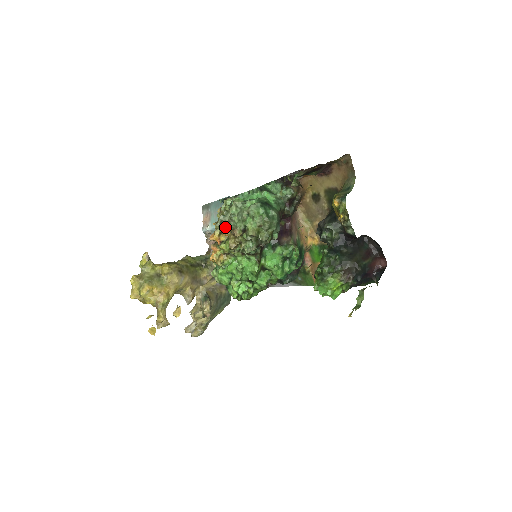
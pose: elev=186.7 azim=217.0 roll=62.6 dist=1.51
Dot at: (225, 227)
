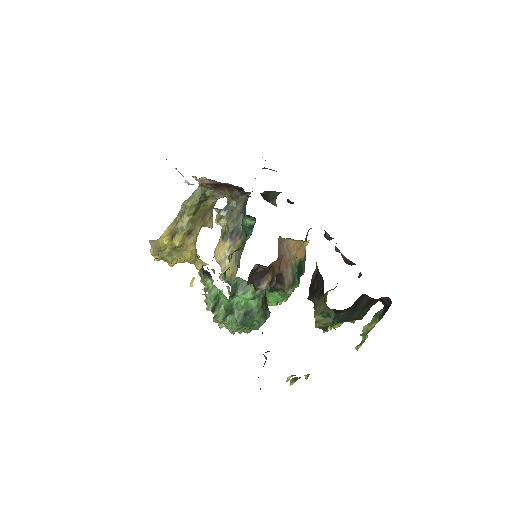
Dot at: occluded
